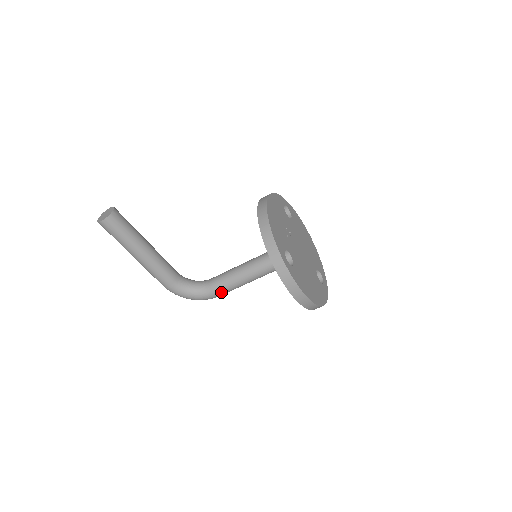
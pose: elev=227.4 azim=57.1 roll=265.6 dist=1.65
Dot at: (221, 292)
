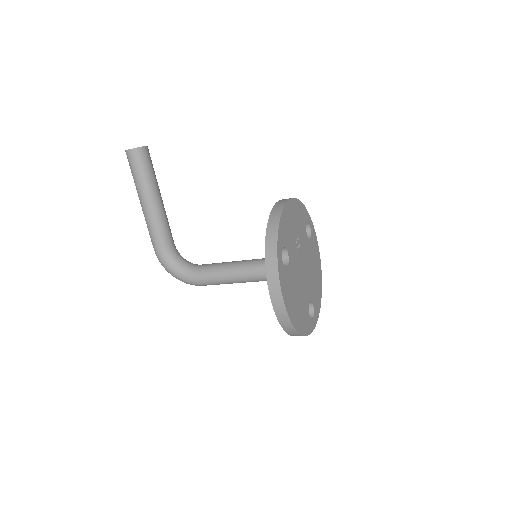
Dot at: (205, 280)
